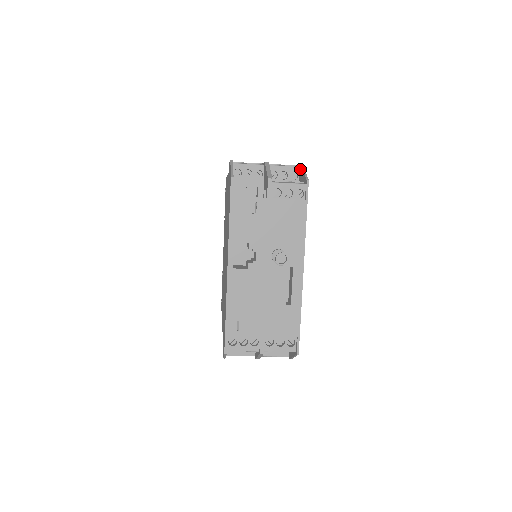
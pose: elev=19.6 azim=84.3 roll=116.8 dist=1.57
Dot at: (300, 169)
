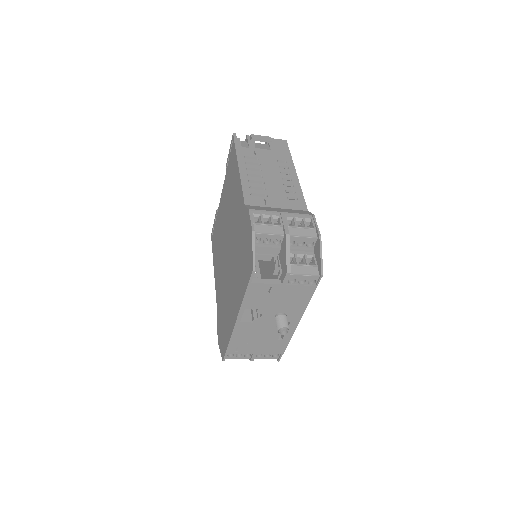
Dot at: (317, 241)
